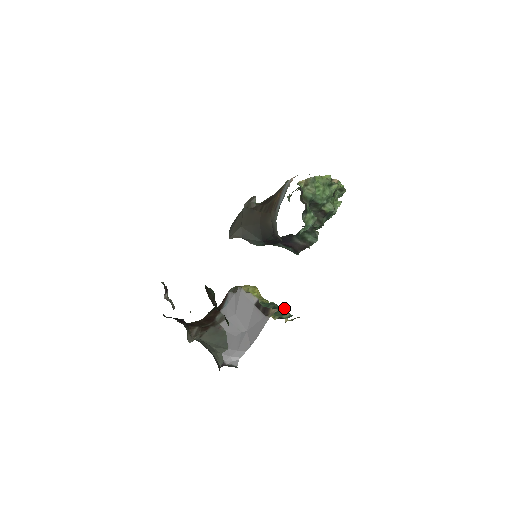
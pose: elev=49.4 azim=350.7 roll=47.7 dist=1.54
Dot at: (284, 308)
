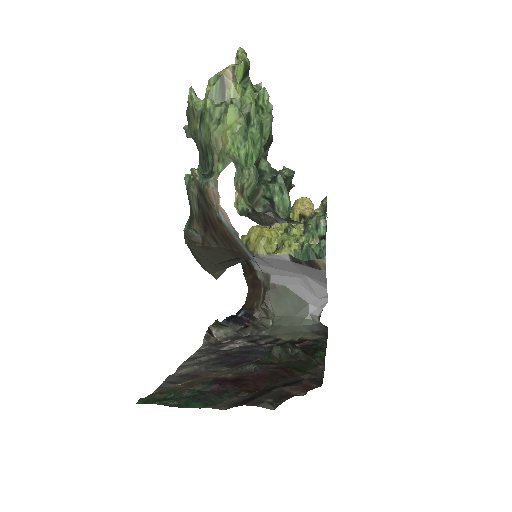
Dot at: (325, 244)
